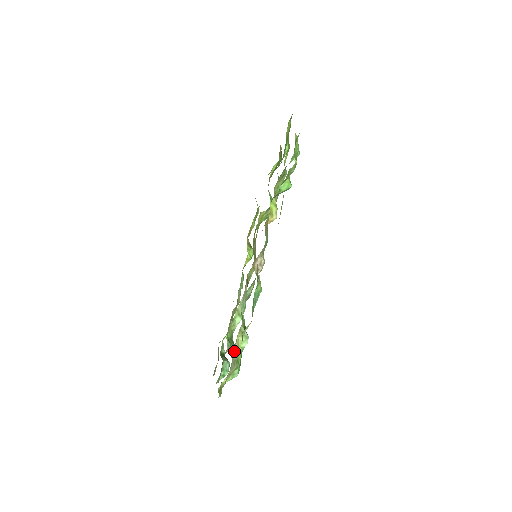
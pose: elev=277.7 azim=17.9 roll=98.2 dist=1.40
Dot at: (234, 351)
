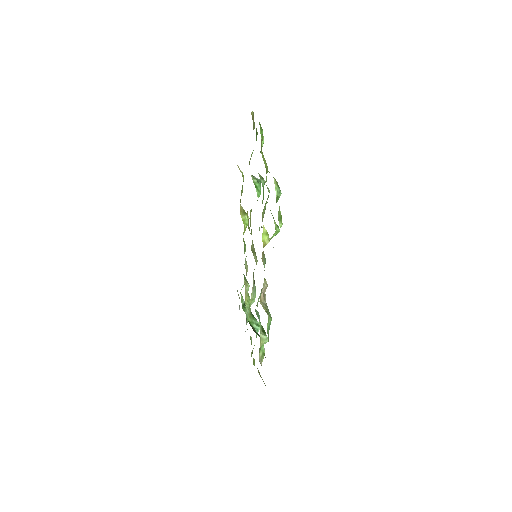
Dot at: (259, 352)
